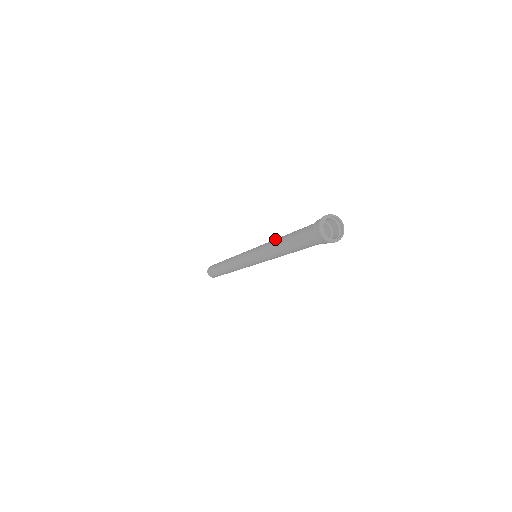
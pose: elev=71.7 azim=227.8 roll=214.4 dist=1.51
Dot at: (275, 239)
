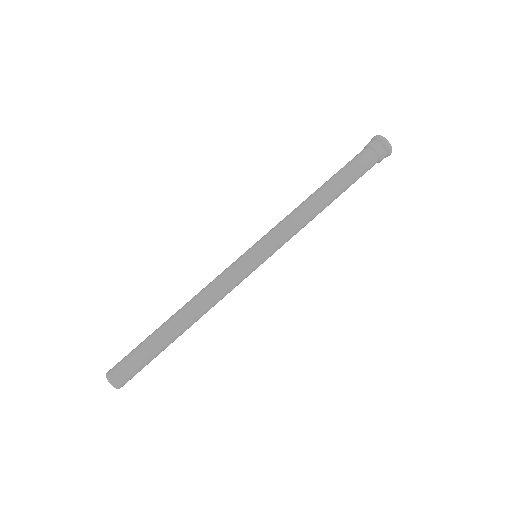
Dot at: occluded
